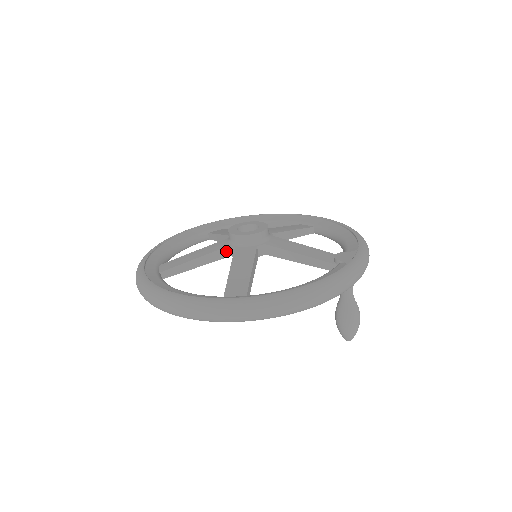
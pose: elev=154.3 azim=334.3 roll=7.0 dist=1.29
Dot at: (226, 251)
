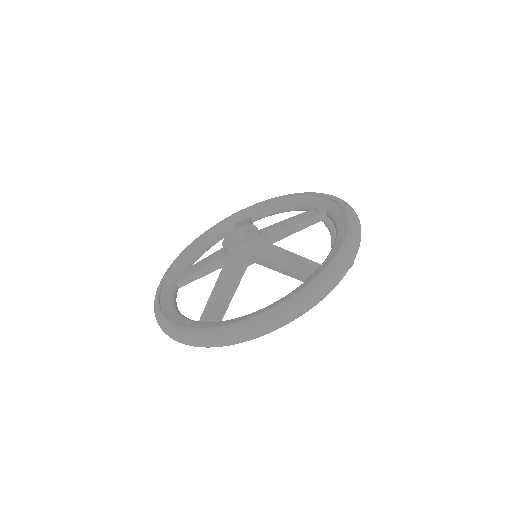
Dot at: (243, 264)
